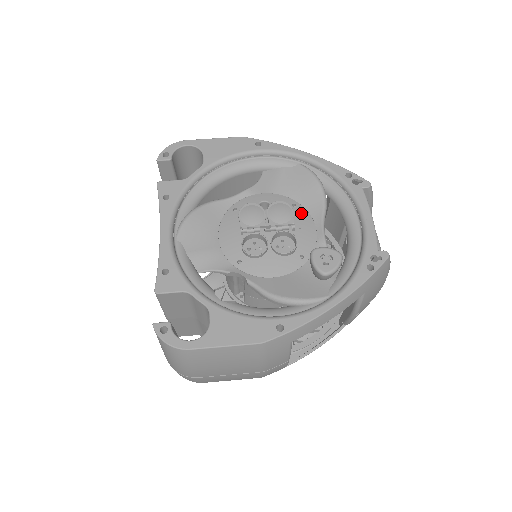
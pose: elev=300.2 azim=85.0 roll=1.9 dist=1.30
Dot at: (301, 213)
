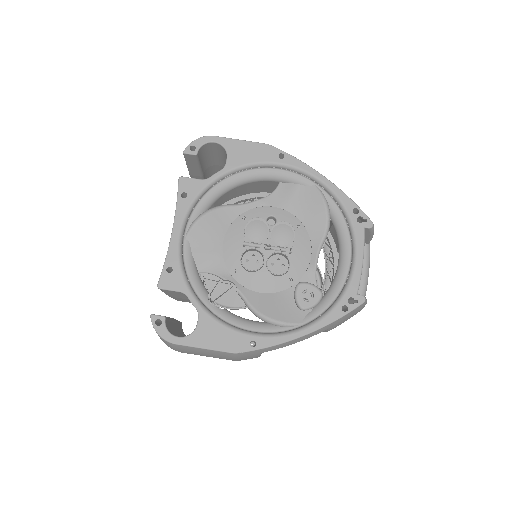
Dot at: (302, 236)
